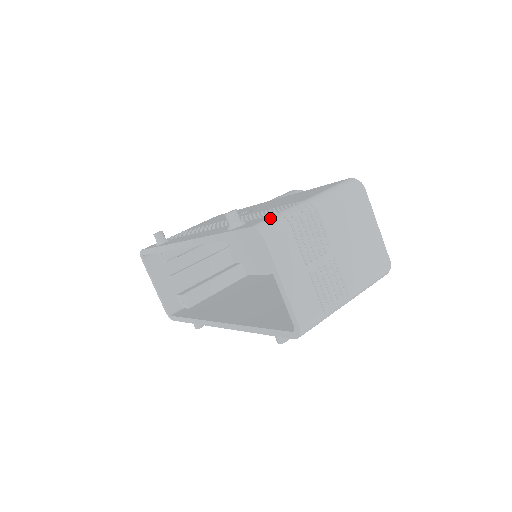
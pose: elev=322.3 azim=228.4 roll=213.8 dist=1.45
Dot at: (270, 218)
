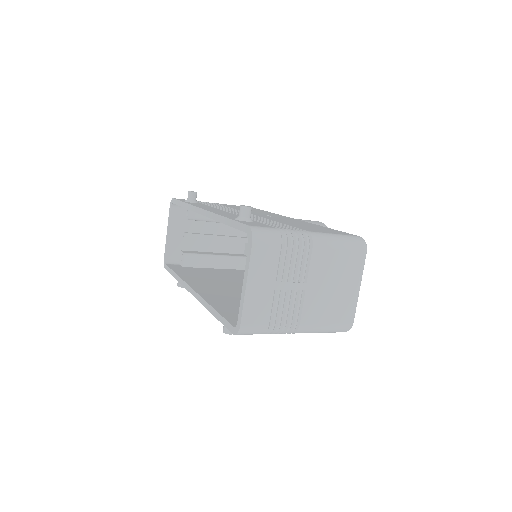
Dot at: (269, 228)
